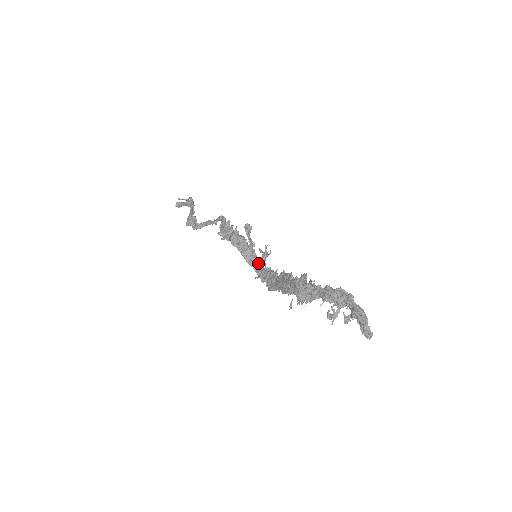
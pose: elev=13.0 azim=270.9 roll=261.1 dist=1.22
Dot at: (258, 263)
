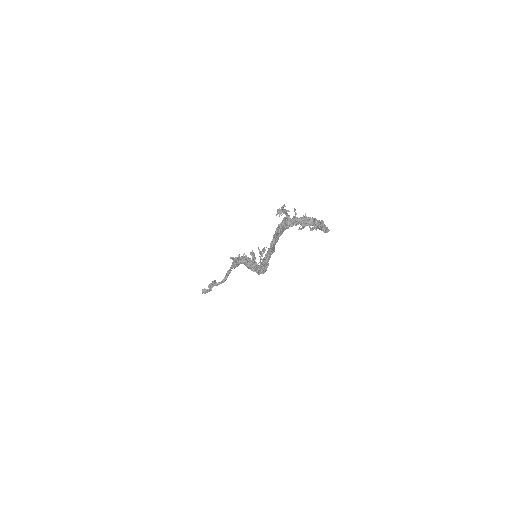
Dot at: occluded
